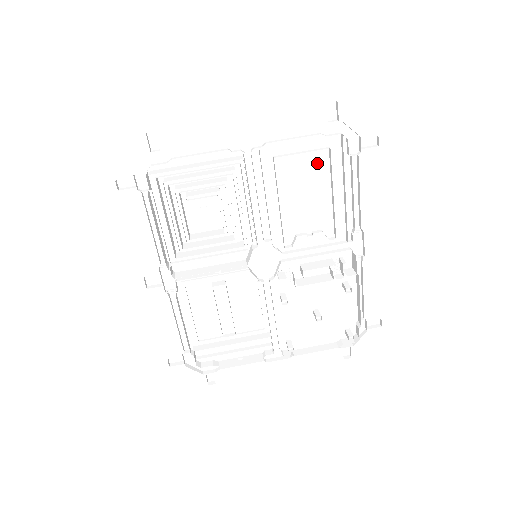
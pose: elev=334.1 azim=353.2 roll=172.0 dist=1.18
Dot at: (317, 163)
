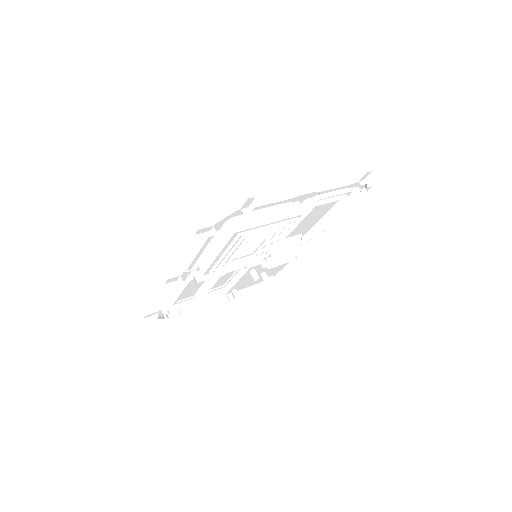
Dot at: (332, 202)
